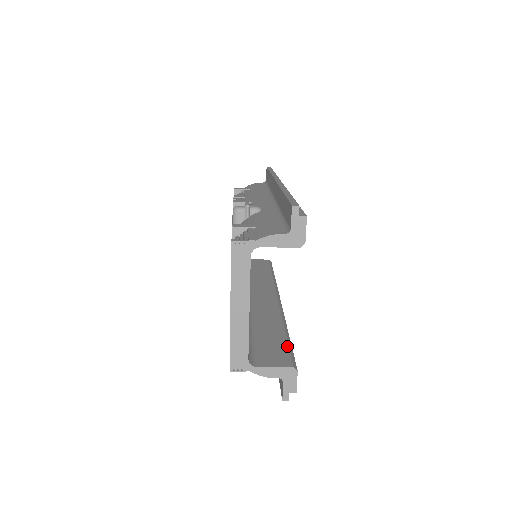
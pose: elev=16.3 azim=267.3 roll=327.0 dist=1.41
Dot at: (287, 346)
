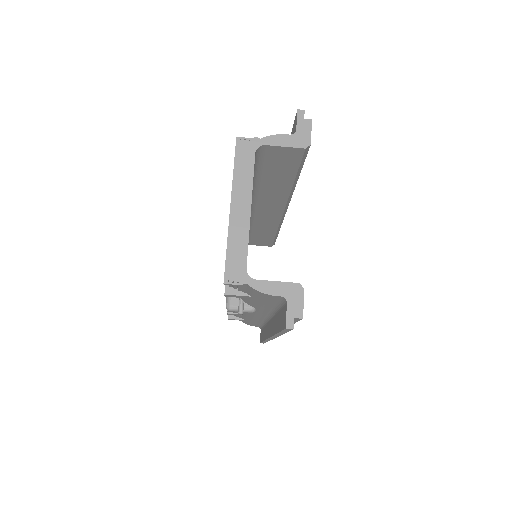
Dot at: occluded
